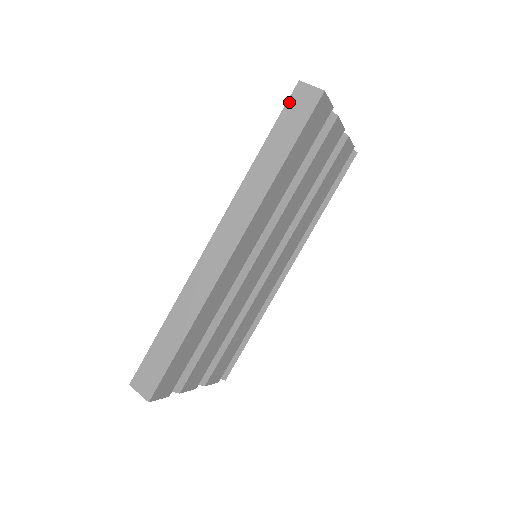
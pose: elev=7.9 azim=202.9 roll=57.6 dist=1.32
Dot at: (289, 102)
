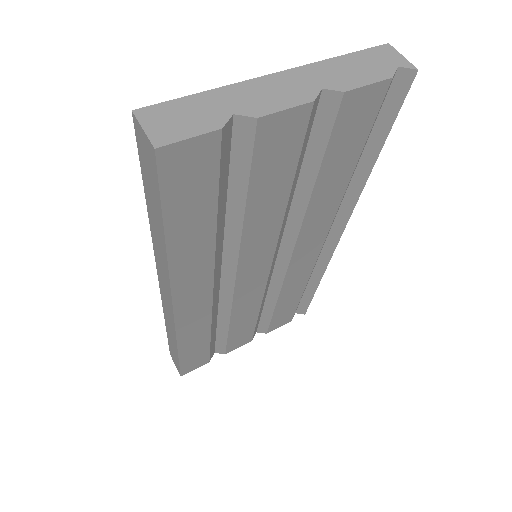
Dot at: (138, 147)
